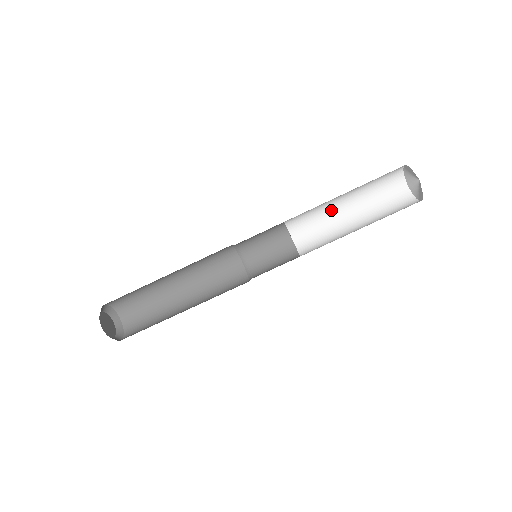
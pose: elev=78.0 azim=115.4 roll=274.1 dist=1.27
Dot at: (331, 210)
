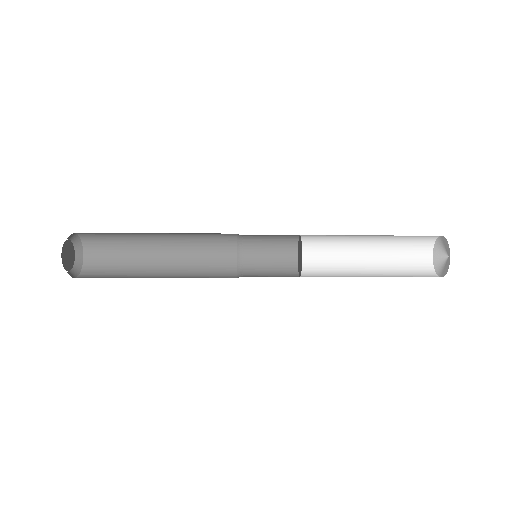
Dot at: occluded
